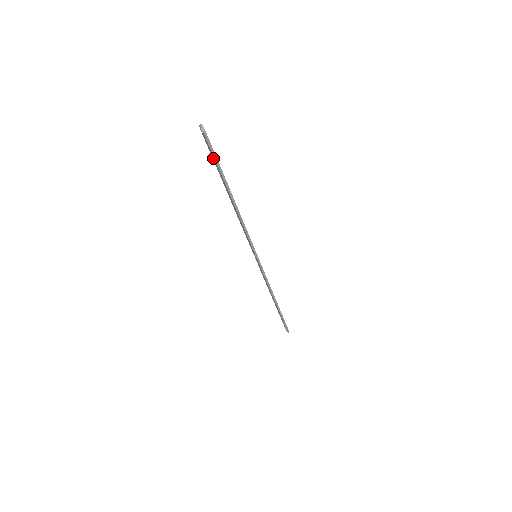
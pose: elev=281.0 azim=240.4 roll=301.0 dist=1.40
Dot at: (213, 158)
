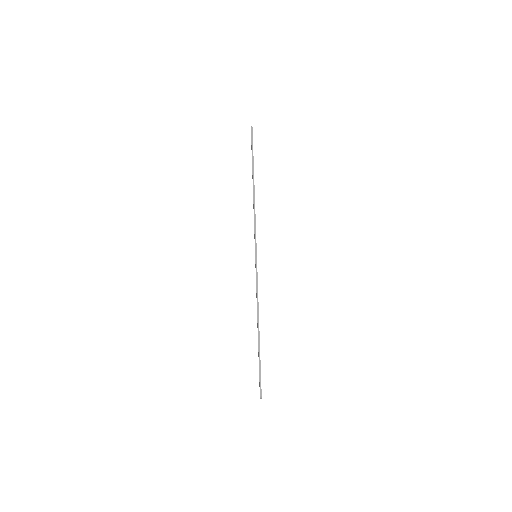
Dot at: occluded
